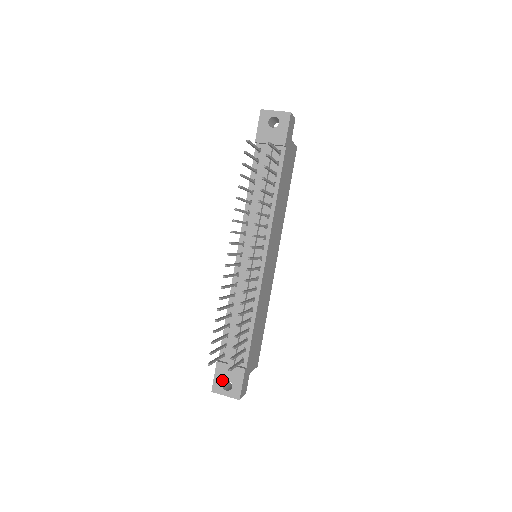
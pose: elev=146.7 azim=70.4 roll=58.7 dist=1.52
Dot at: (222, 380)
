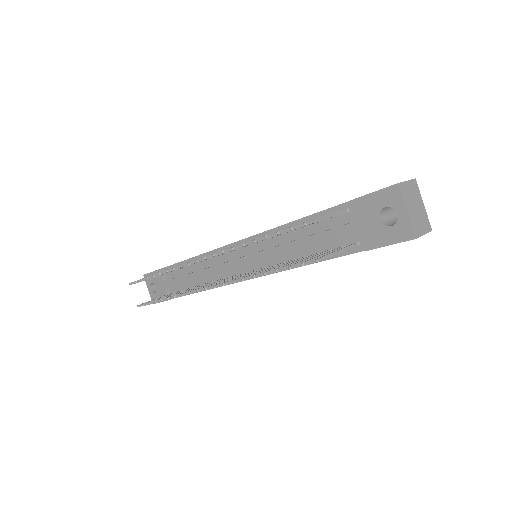
Dot at: (153, 281)
